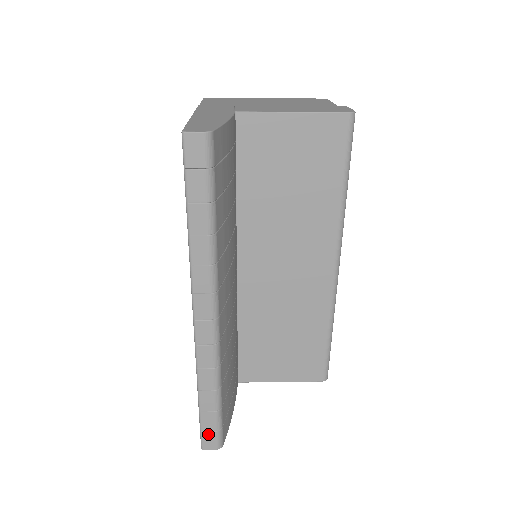
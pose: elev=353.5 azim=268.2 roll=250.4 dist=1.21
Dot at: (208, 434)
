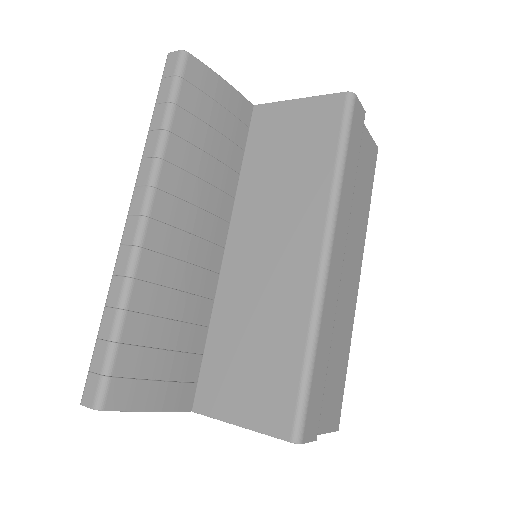
Dot at: (93, 378)
